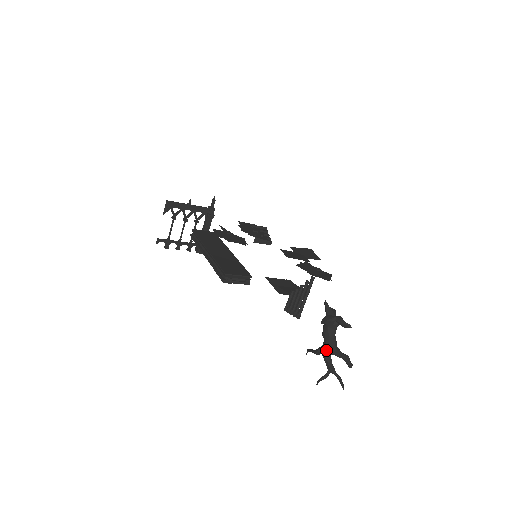
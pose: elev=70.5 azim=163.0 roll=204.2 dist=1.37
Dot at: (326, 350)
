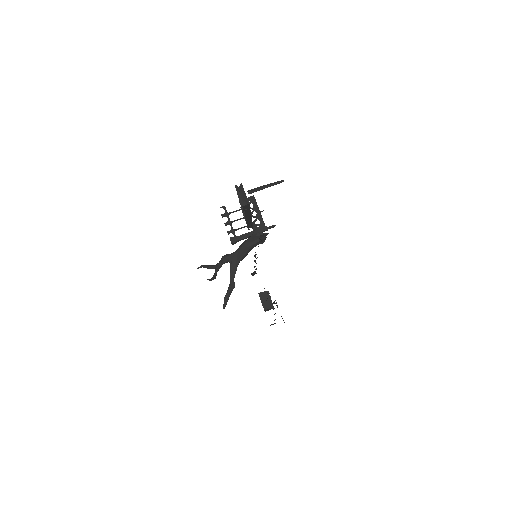
Dot at: (232, 254)
